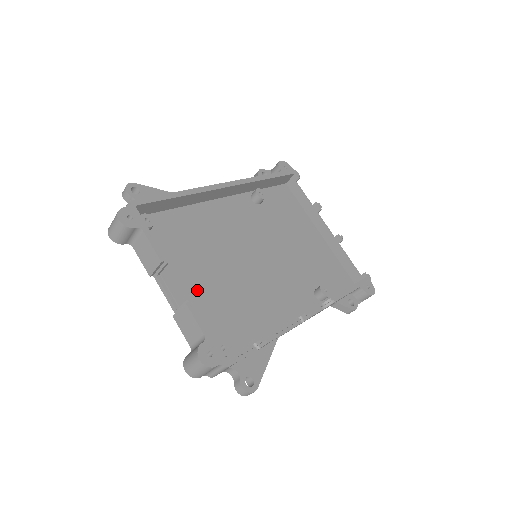
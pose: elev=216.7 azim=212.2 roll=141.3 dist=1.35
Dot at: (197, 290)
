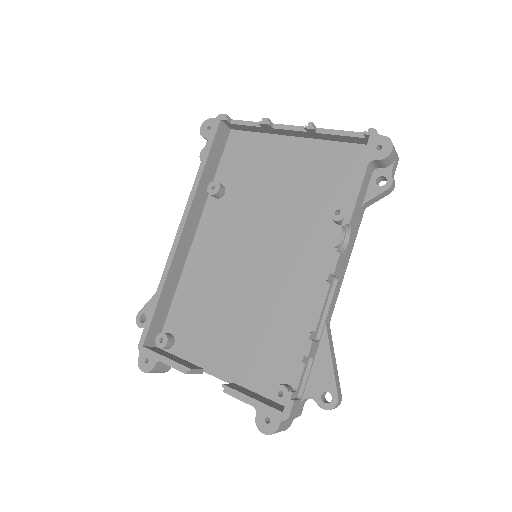
Dot at: (235, 351)
